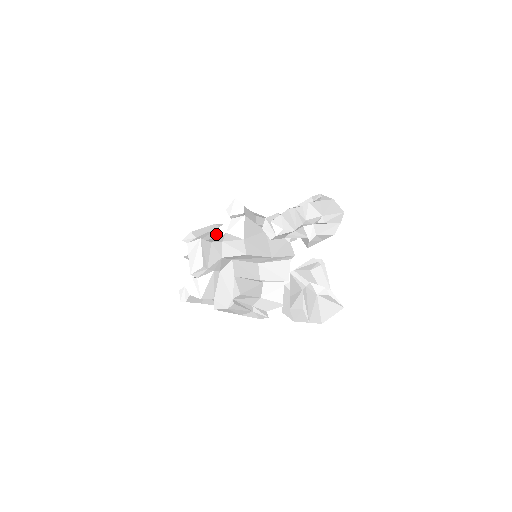
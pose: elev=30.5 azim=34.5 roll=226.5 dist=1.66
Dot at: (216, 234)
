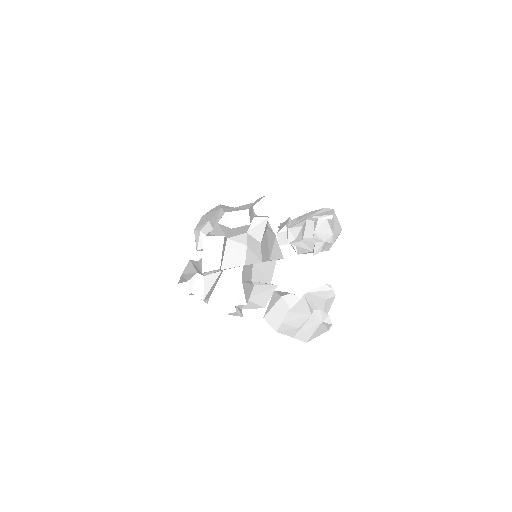
Dot at: (219, 220)
